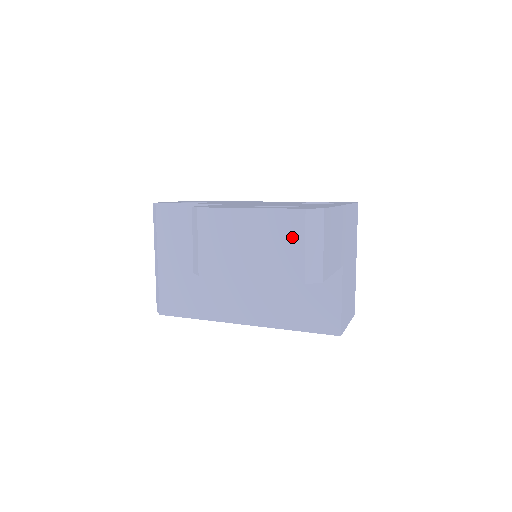
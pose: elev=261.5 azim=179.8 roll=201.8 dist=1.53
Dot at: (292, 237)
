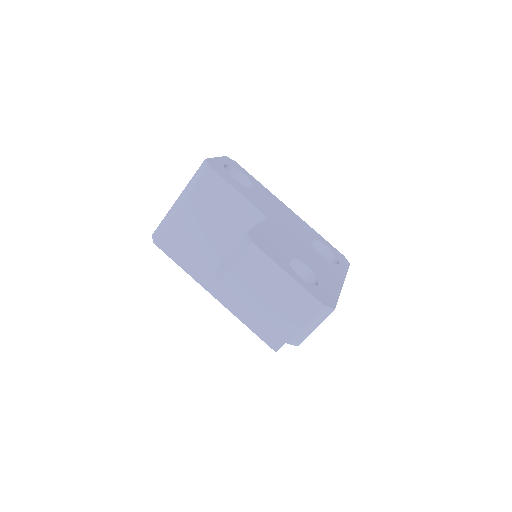
Dot at: (302, 313)
